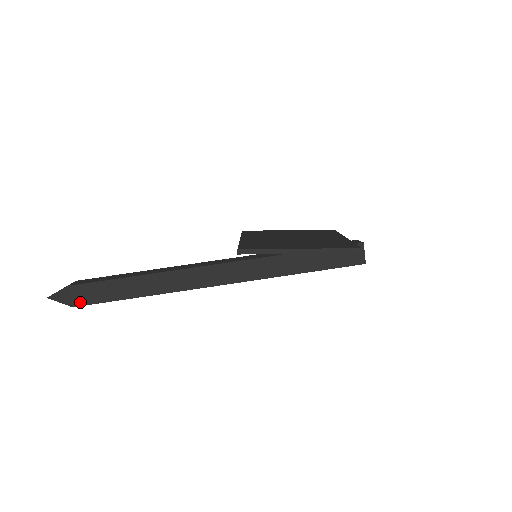
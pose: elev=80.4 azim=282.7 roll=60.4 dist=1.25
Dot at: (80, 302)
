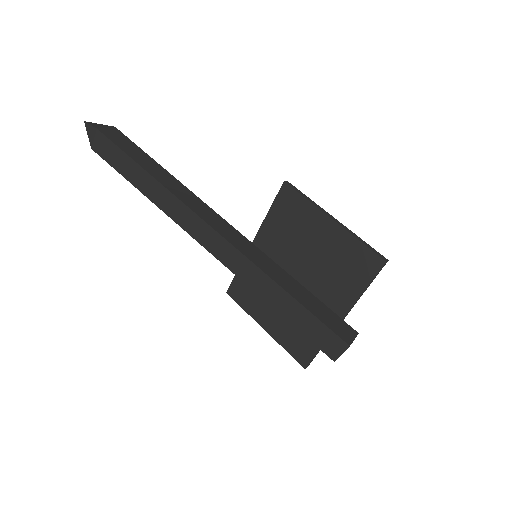
Dot at: (106, 133)
